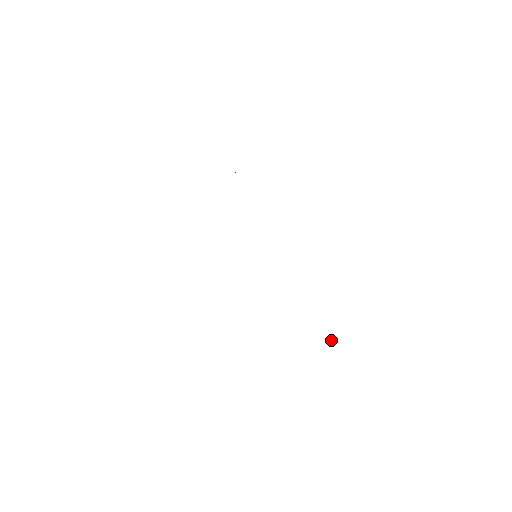
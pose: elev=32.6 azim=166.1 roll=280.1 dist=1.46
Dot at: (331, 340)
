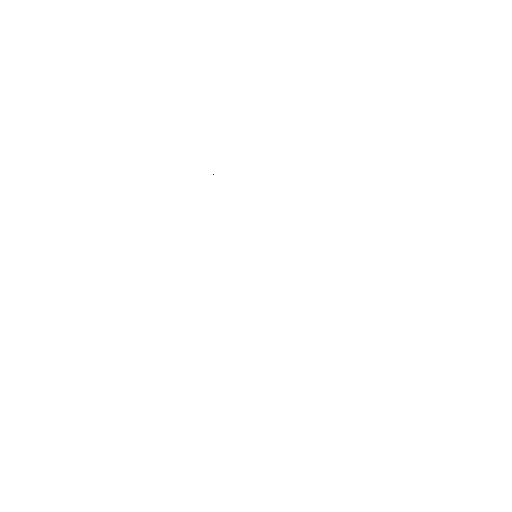
Dot at: occluded
